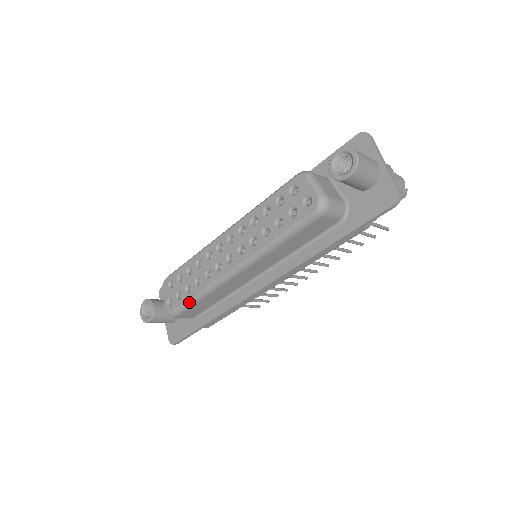
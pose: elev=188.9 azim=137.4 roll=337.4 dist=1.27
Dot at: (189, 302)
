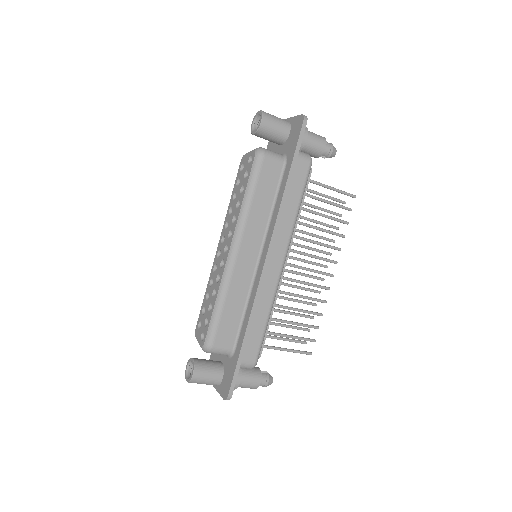
Dot at: (214, 316)
